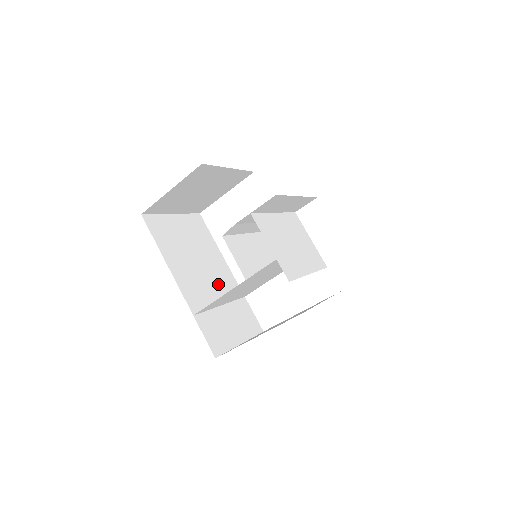
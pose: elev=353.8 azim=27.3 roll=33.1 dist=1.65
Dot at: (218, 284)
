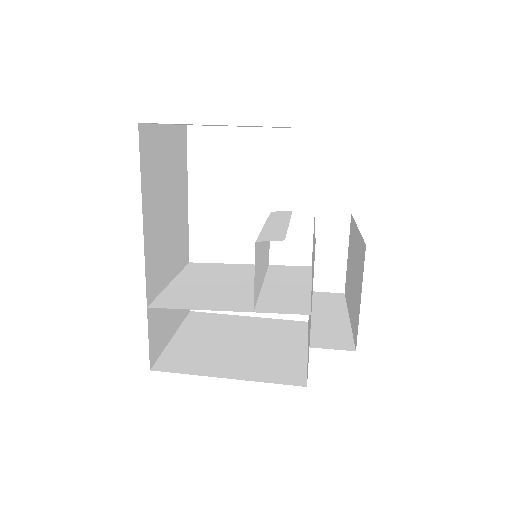
Dot at: (175, 247)
